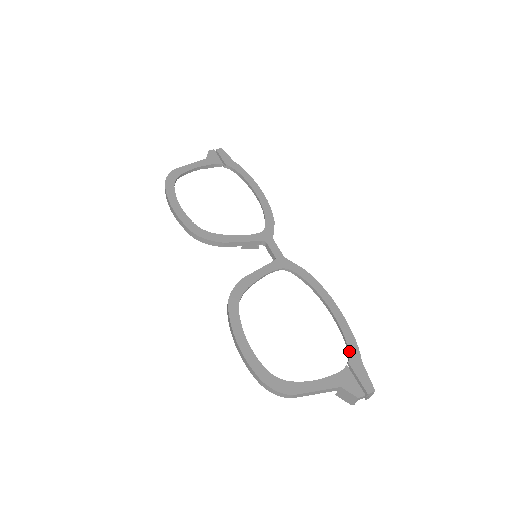
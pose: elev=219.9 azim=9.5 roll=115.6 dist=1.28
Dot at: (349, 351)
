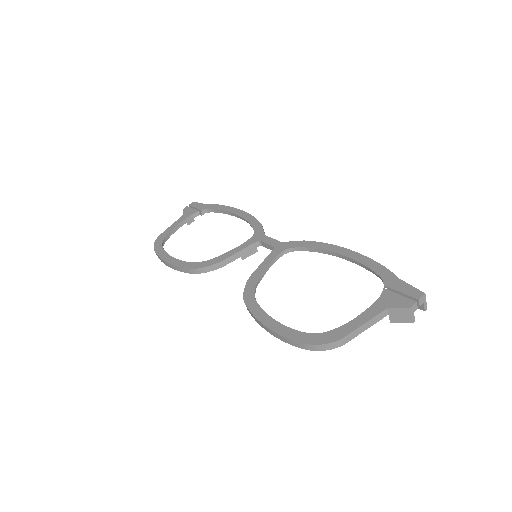
Dot at: (380, 276)
